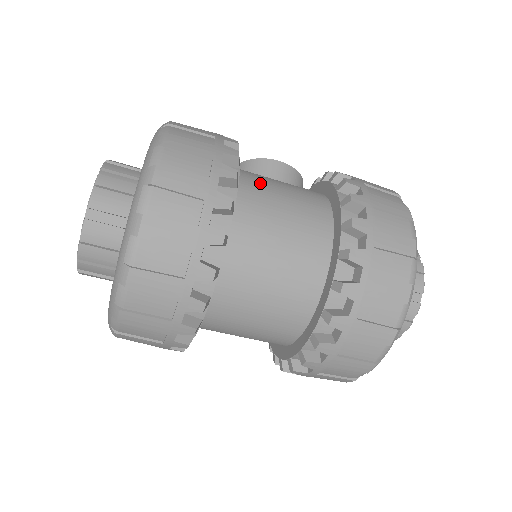
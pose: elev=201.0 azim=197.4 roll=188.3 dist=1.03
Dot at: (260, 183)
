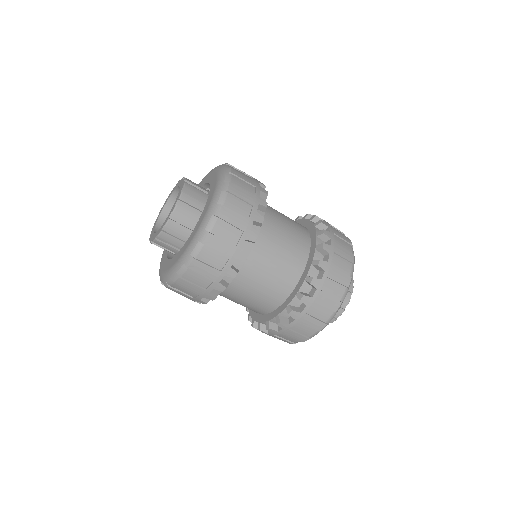
Dot at: occluded
